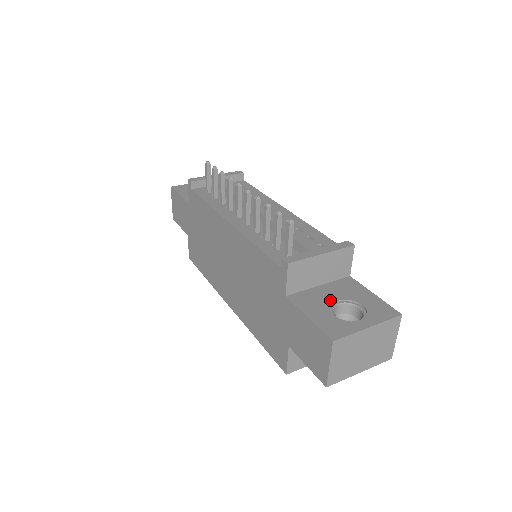
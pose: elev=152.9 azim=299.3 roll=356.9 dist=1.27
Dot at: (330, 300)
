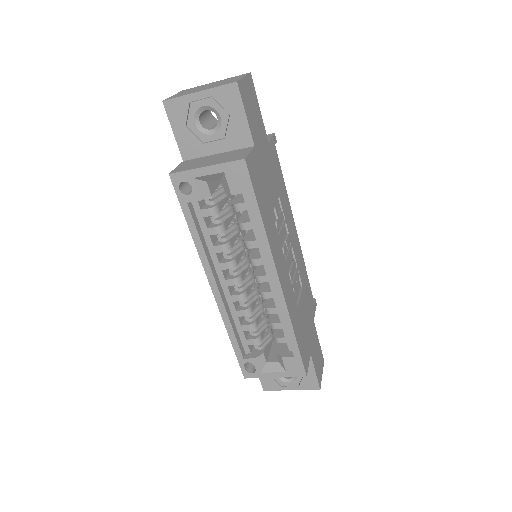
Dot at: occluded
